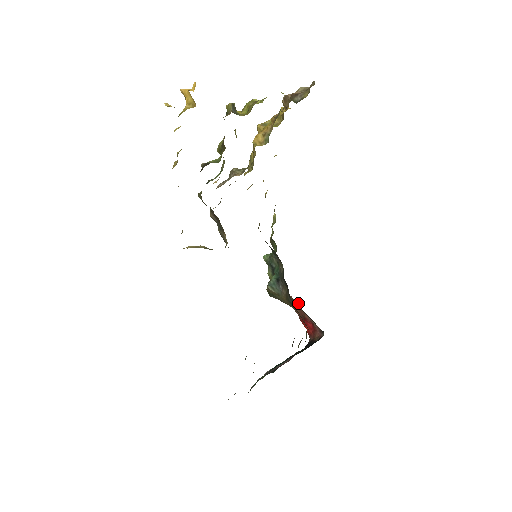
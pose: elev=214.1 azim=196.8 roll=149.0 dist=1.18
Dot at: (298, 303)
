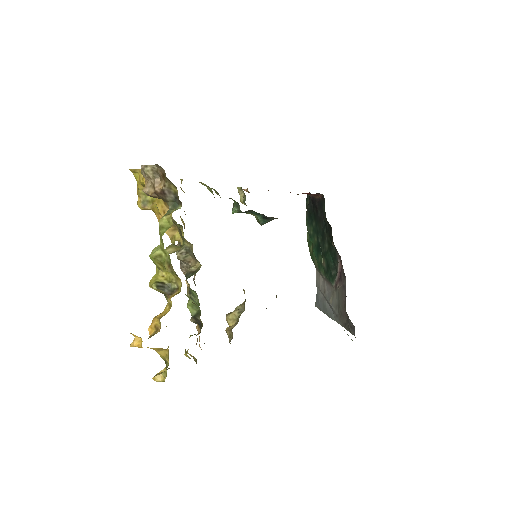
Dot at: occluded
